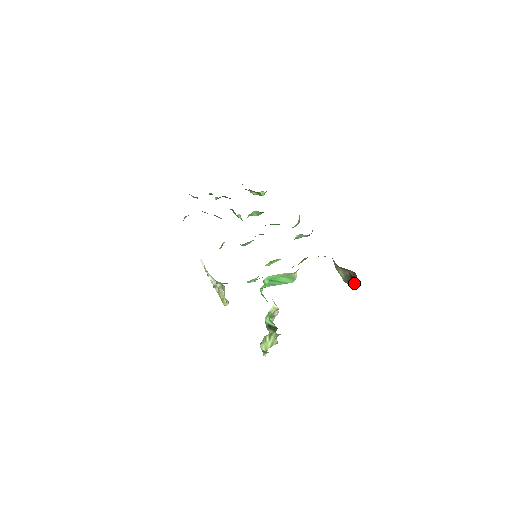
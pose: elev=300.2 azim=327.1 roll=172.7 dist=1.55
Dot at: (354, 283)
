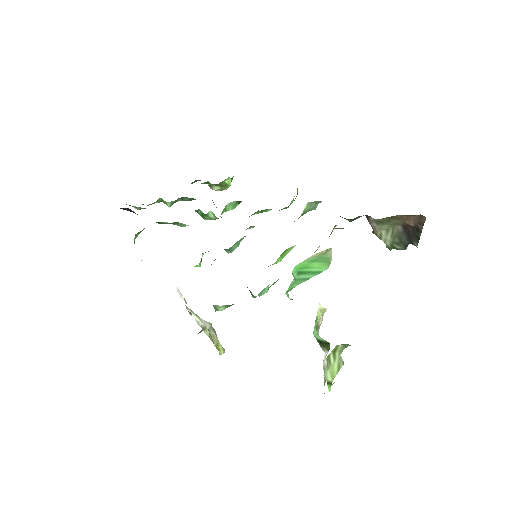
Dot at: (416, 237)
